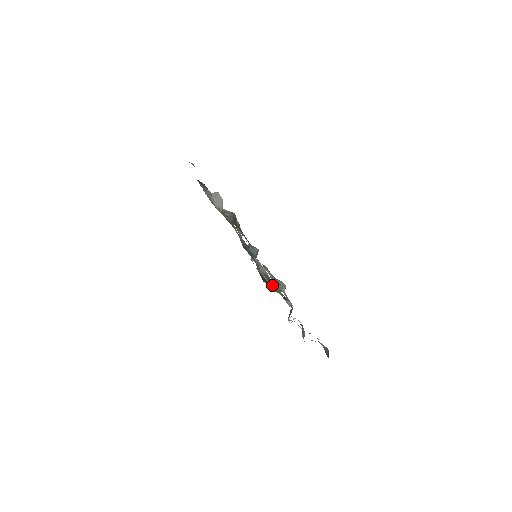
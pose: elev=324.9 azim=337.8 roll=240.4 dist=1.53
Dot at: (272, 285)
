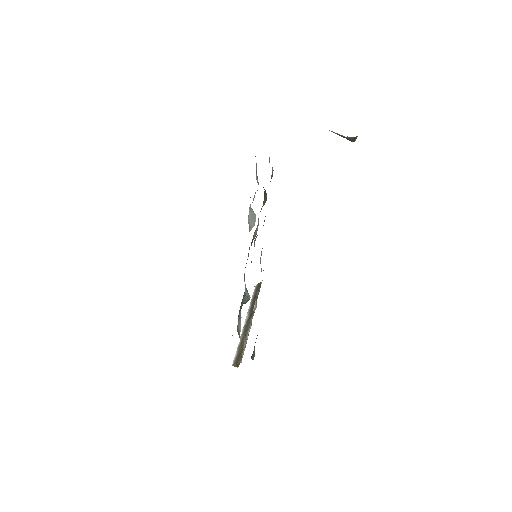
Dot at: occluded
